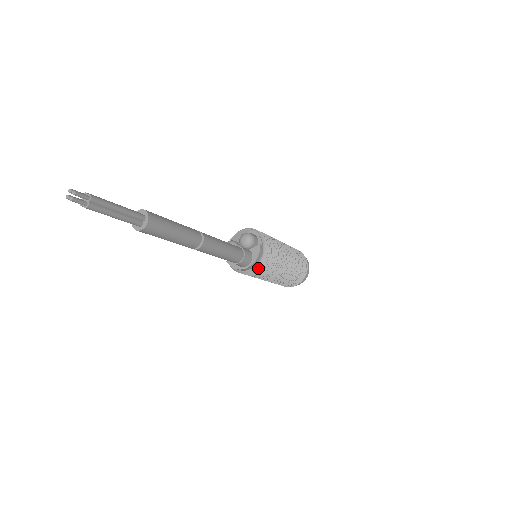
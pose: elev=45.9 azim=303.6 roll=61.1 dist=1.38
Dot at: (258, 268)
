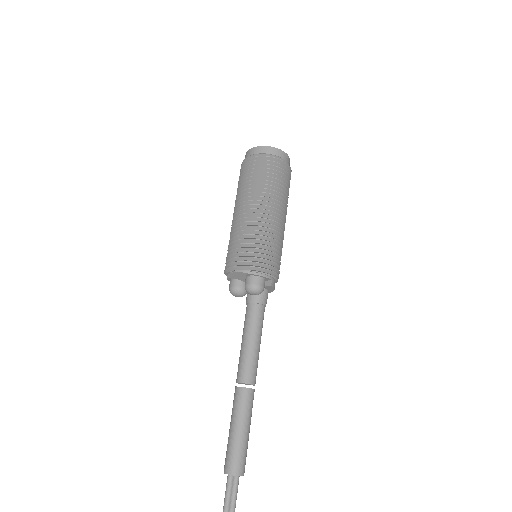
Dot at: occluded
